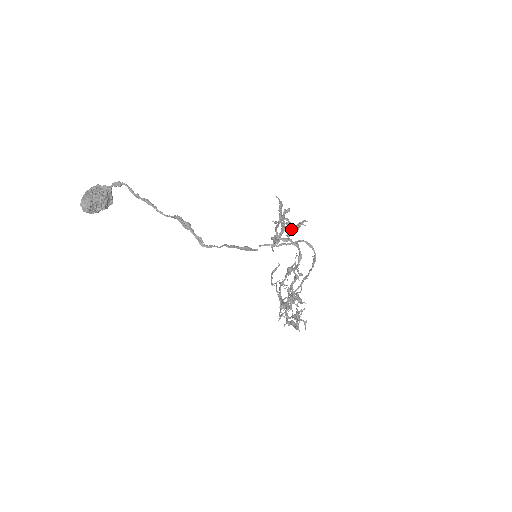
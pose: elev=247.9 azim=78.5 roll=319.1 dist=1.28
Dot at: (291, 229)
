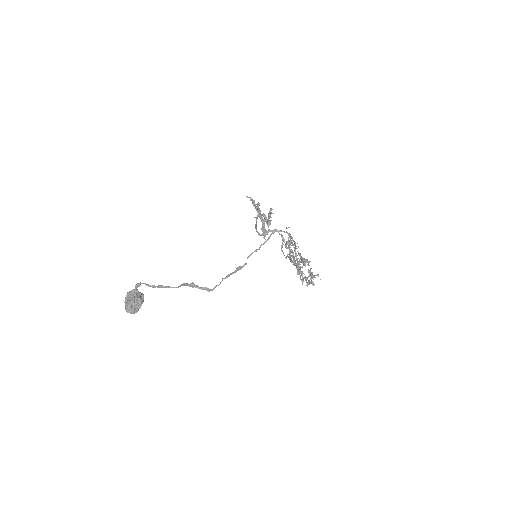
Dot at: (267, 220)
